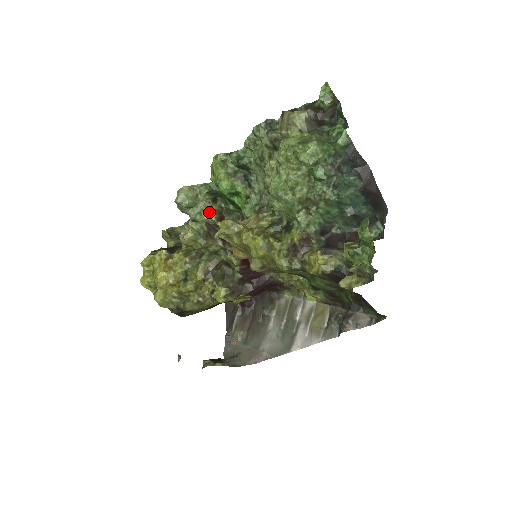
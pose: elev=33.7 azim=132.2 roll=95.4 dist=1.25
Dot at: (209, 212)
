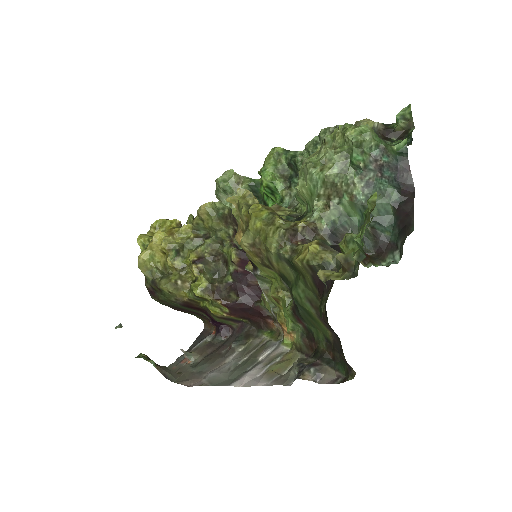
Dot at: occluded
